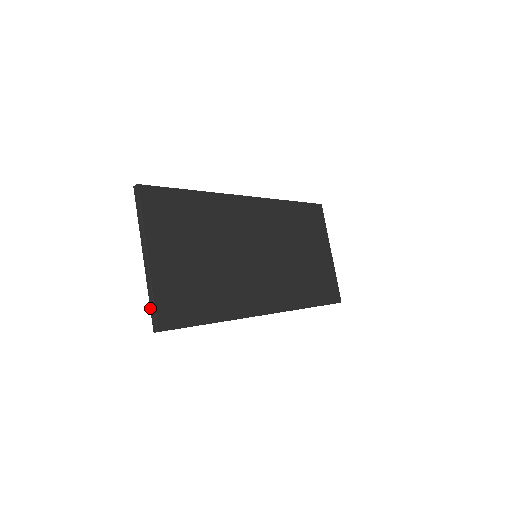
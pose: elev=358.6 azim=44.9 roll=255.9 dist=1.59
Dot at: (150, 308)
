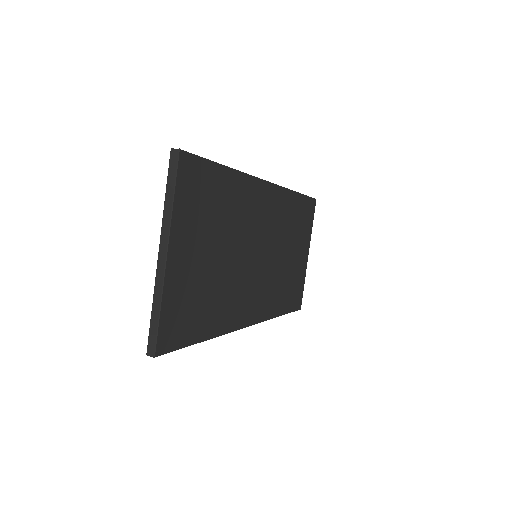
Dot at: (150, 323)
